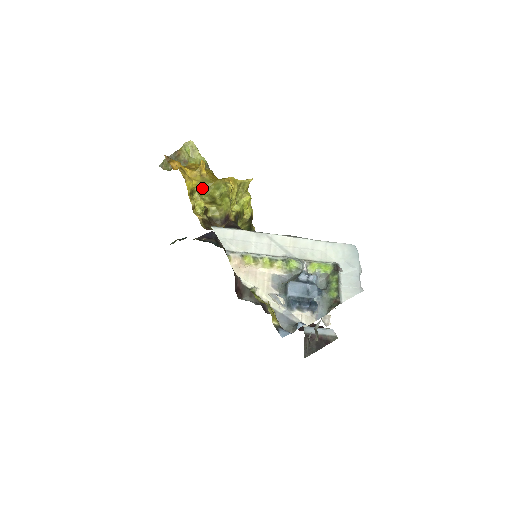
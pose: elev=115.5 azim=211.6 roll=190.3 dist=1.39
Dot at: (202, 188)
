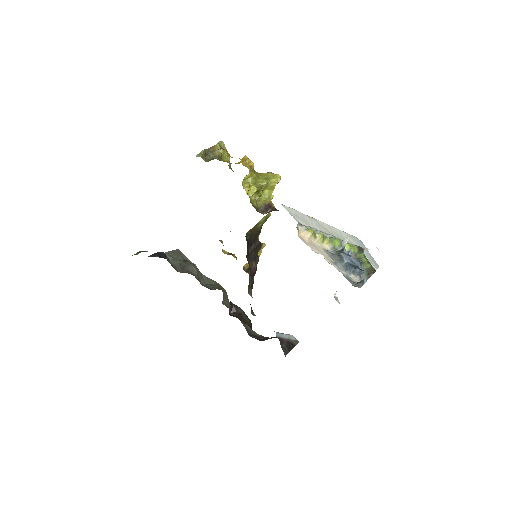
Dot at: (252, 177)
